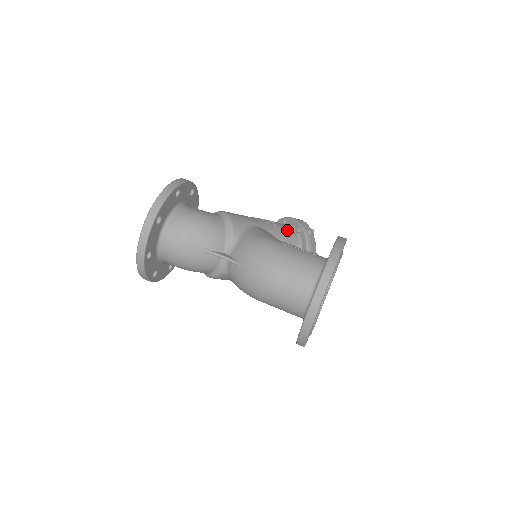
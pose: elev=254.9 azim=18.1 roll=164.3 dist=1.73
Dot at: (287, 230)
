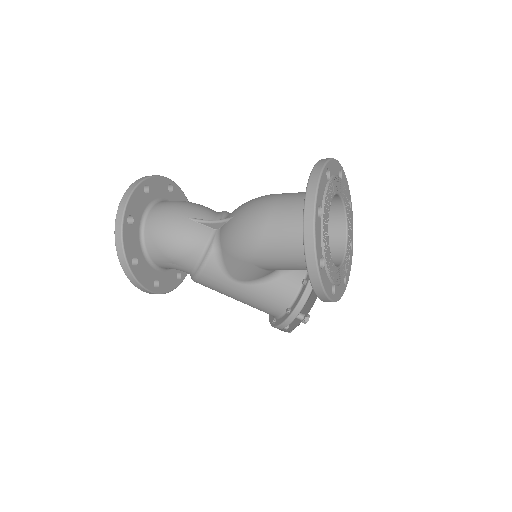
Dot at: occluded
